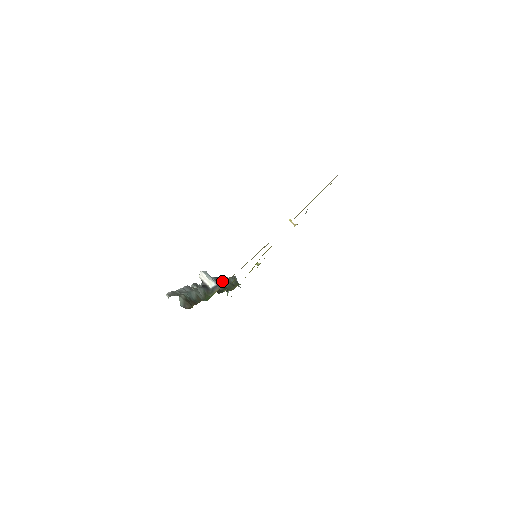
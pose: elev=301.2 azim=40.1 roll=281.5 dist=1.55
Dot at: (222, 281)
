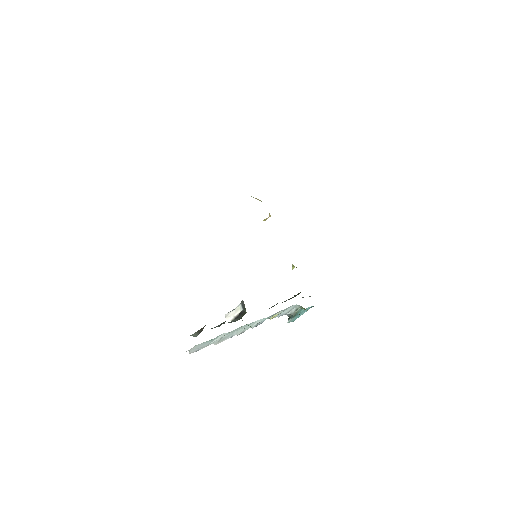
Dot at: occluded
